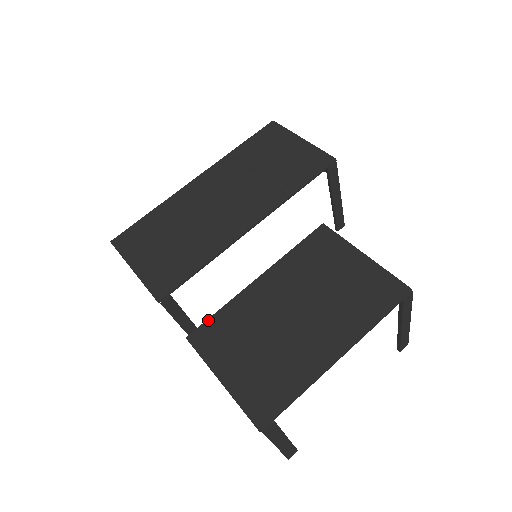
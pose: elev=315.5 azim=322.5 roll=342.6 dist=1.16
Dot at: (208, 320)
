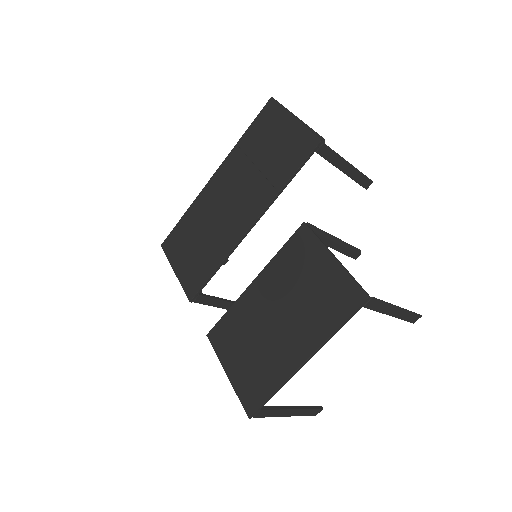
Dot at: (220, 321)
